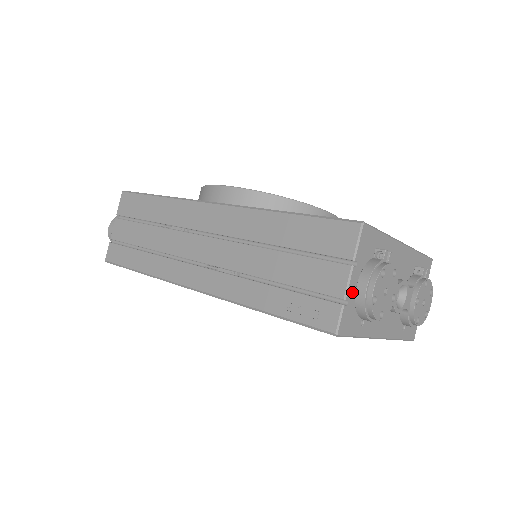
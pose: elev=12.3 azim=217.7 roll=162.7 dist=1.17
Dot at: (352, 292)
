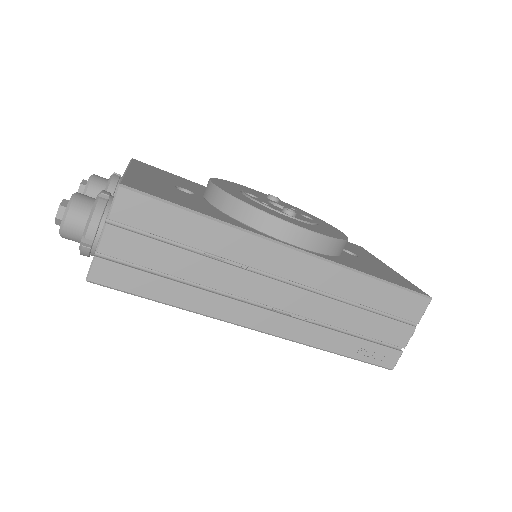
Dot at: occluded
